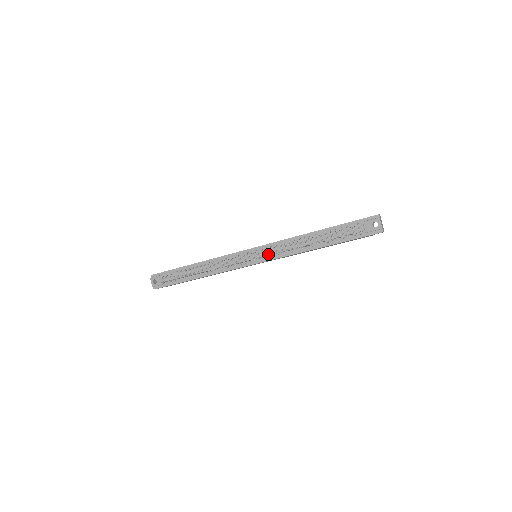
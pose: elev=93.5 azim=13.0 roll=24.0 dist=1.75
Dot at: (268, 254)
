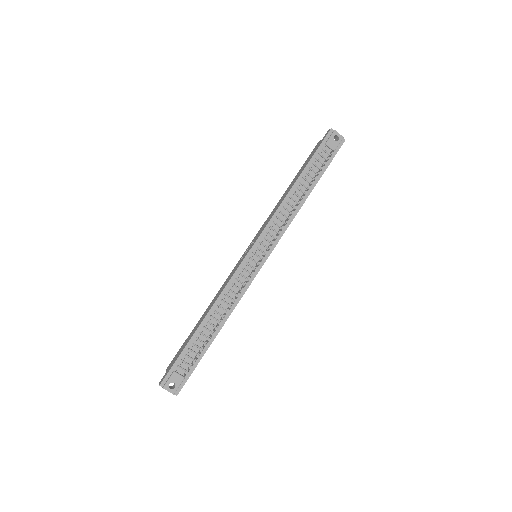
Dot at: (270, 241)
